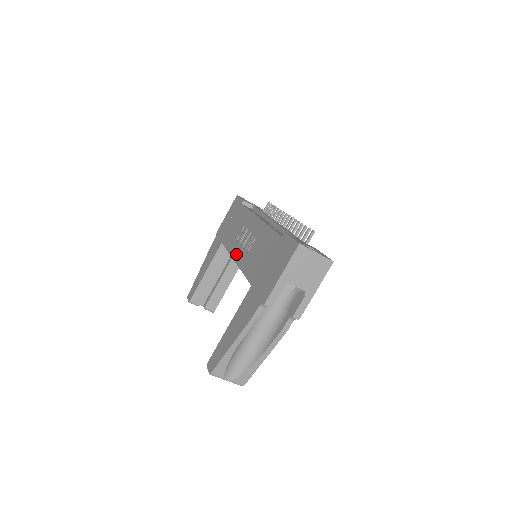
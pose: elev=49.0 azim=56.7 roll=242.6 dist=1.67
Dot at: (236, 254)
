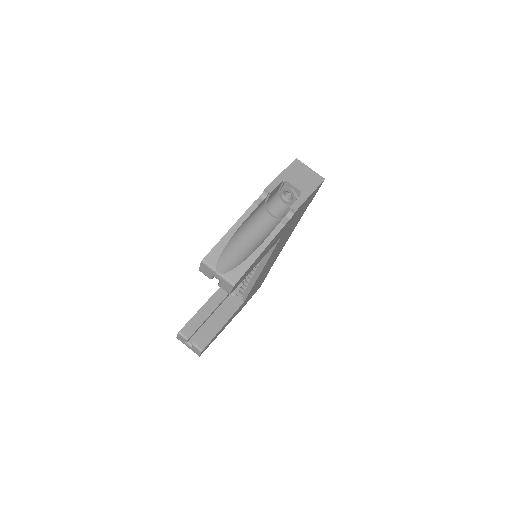
Dot at: occluded
